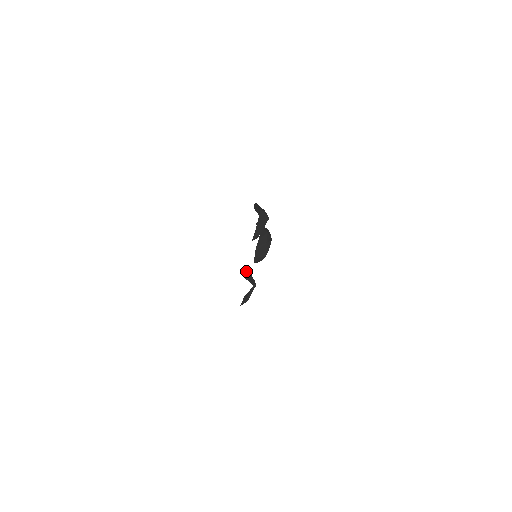
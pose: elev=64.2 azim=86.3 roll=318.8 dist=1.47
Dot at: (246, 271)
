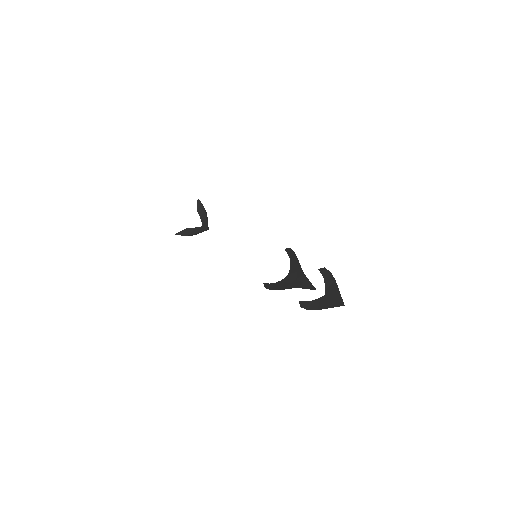
Dot at: occluded
